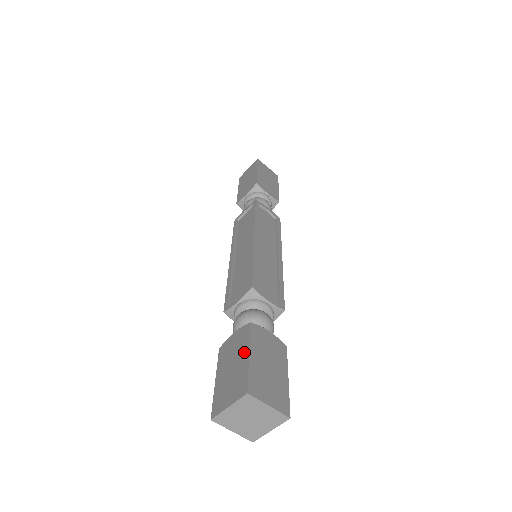
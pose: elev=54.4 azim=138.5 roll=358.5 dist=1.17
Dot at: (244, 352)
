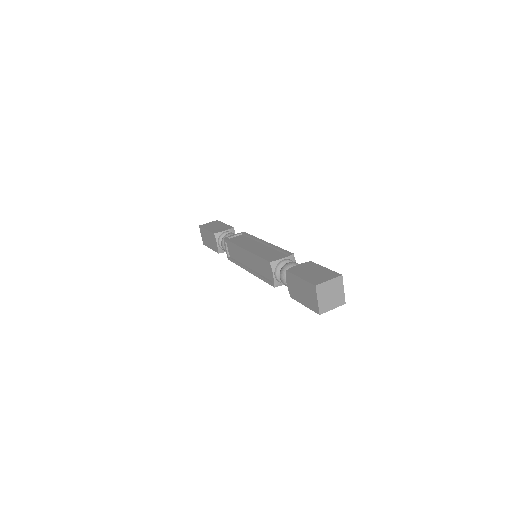
Dot at: (298, 280)
